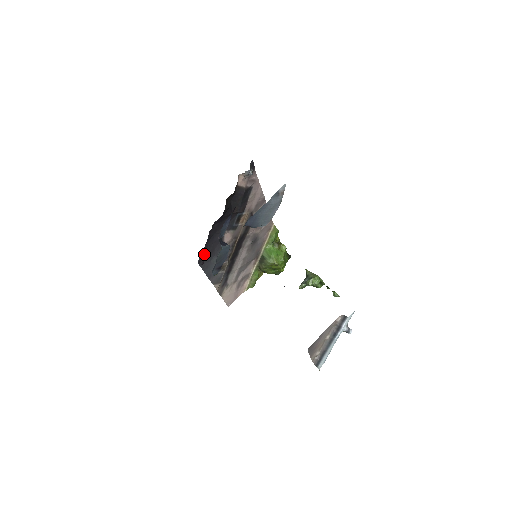
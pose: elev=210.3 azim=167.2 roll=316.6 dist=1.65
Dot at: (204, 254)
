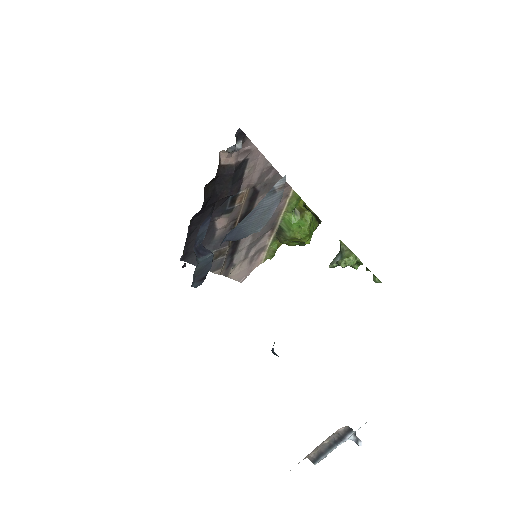
Dot at: (187, 250)
